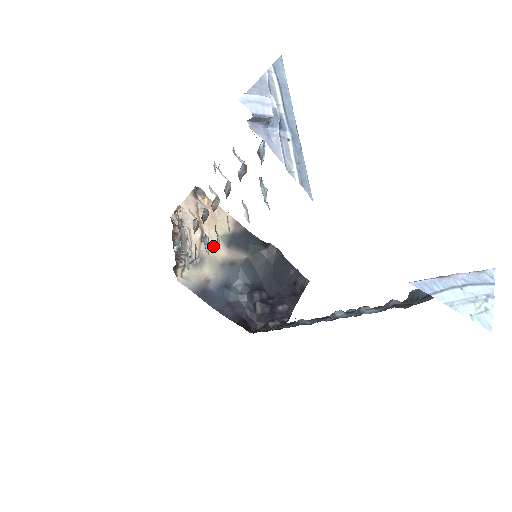
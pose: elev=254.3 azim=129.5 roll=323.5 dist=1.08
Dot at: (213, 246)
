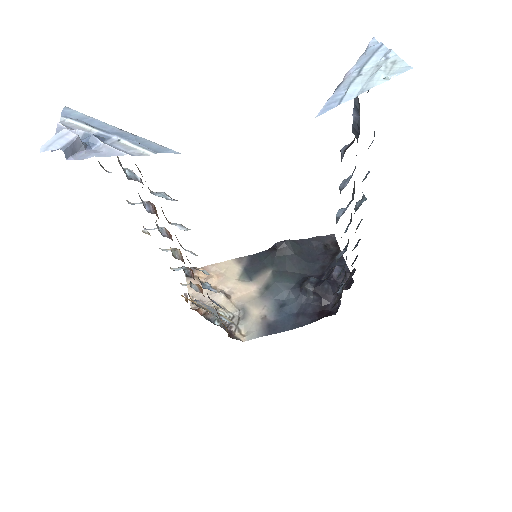
Dot at: (241, 292)
